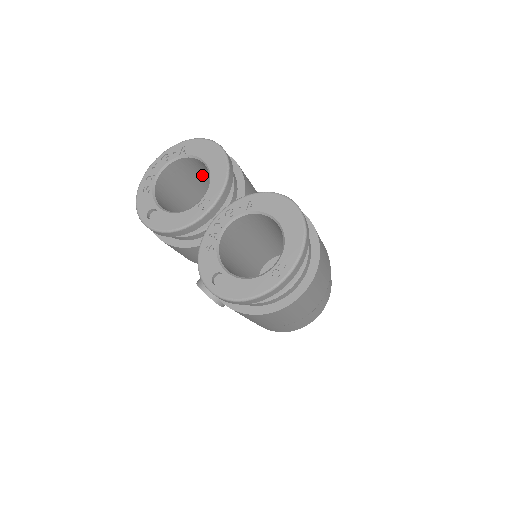
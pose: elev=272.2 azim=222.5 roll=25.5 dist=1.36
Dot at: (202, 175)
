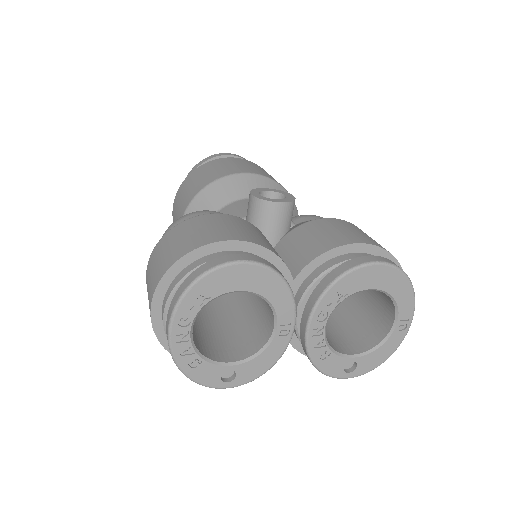
Dot at: occluded
